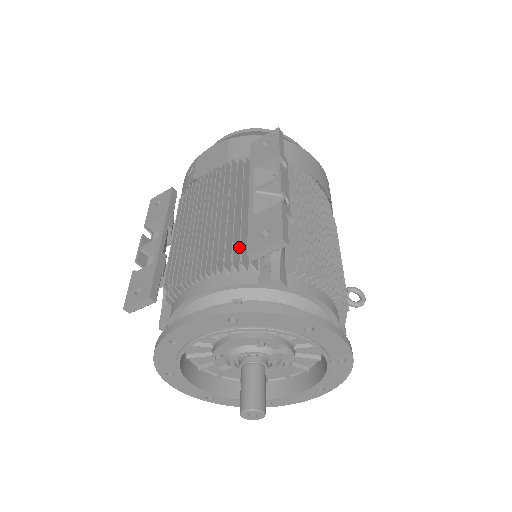
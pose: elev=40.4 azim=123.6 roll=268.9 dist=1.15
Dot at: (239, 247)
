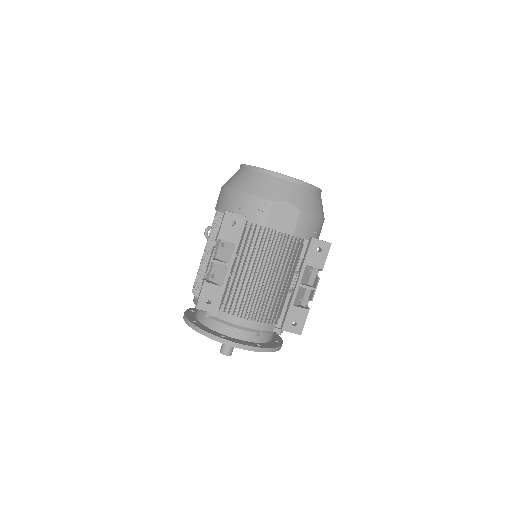
Dot at: occluded
